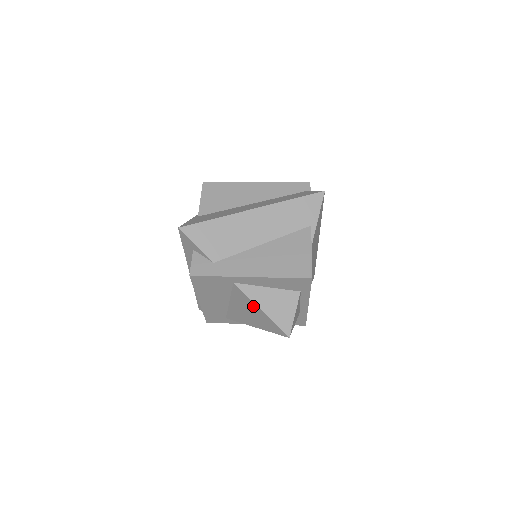
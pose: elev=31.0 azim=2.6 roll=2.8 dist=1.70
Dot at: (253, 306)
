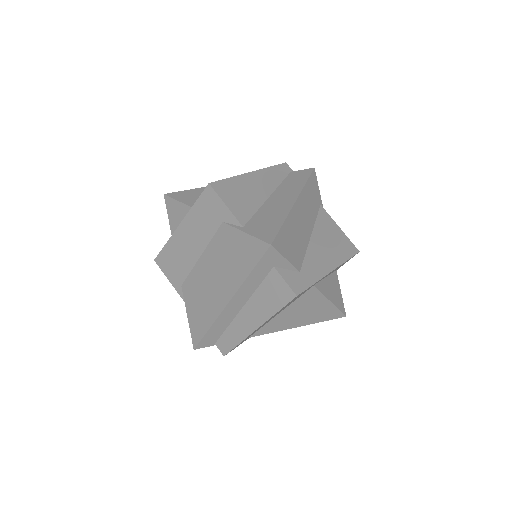
Dot at: (321, 302)
